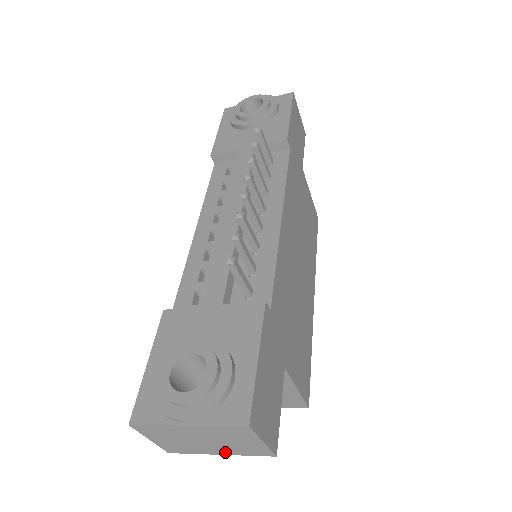
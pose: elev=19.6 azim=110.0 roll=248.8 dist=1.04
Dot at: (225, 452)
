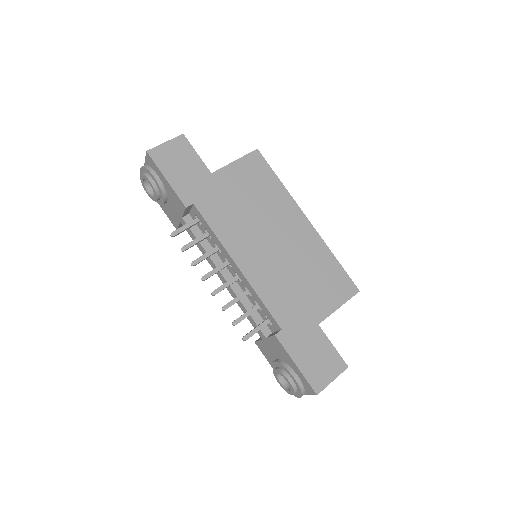
Dot at: occluded
